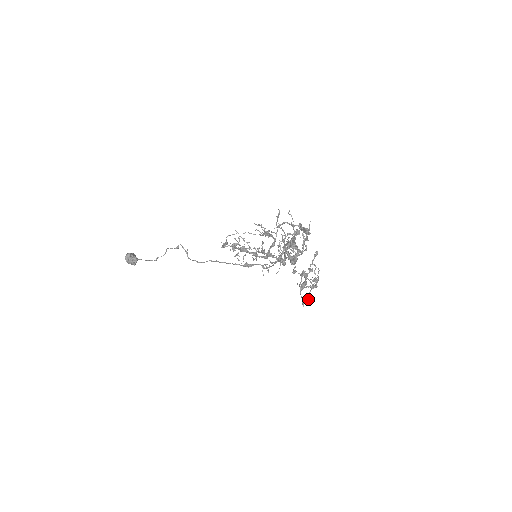
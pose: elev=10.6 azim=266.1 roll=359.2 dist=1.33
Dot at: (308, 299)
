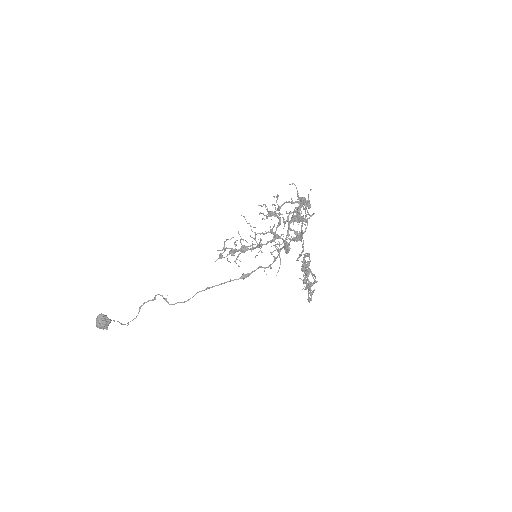
Dot at: (310, 299)
